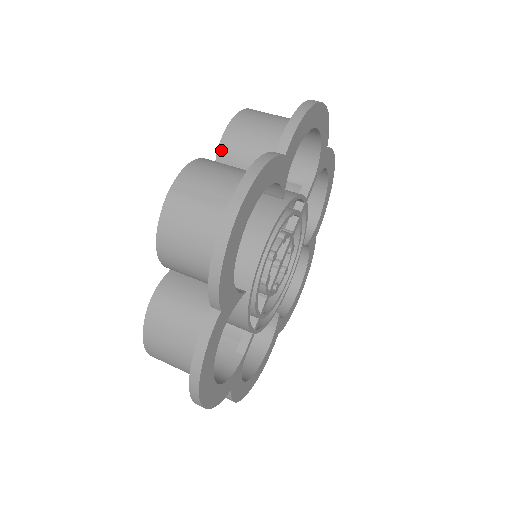
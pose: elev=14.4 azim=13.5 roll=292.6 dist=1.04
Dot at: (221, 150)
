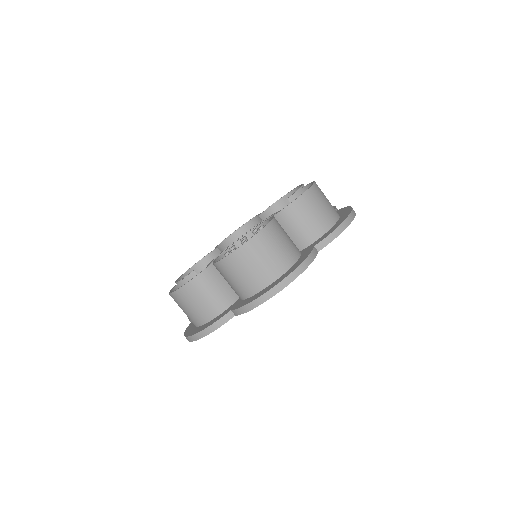
Dot at: (284, 212)
